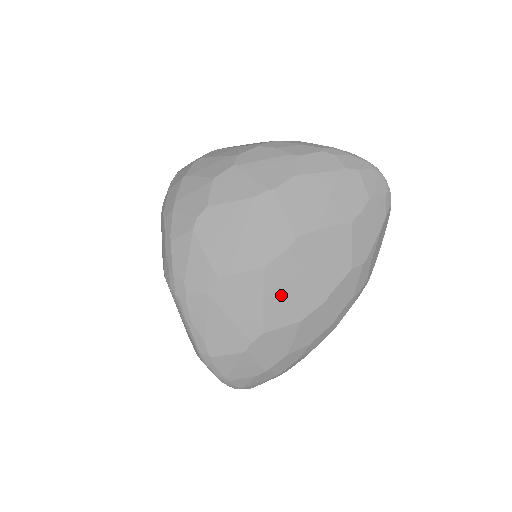
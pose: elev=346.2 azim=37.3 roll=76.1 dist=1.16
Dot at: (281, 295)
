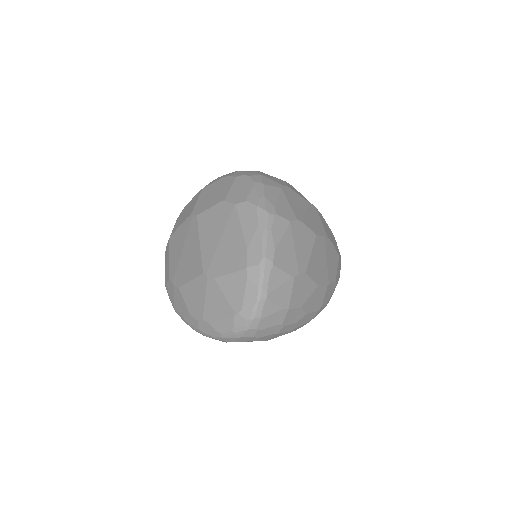
Dot at: (317, 259)
